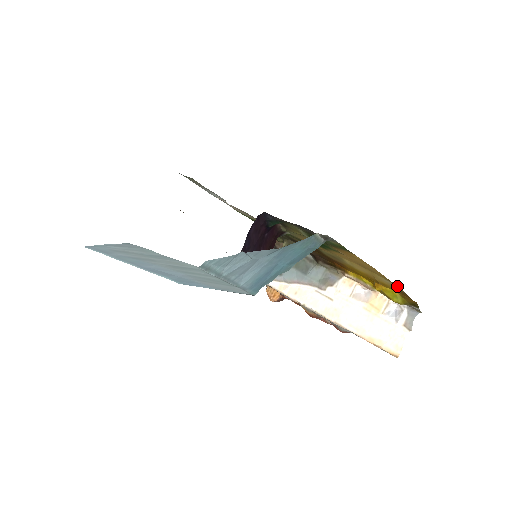
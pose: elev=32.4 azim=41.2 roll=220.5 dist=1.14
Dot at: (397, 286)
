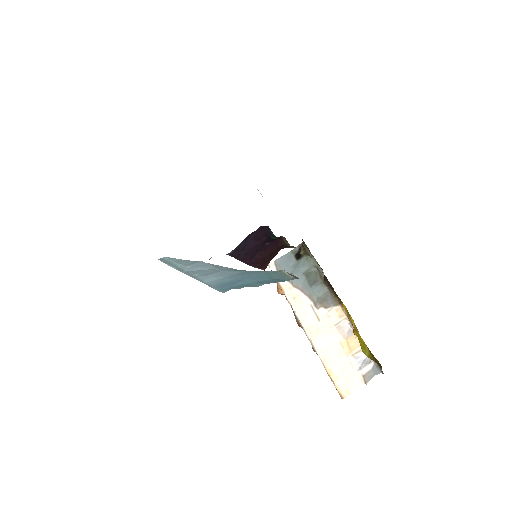
Dot at: occluded
